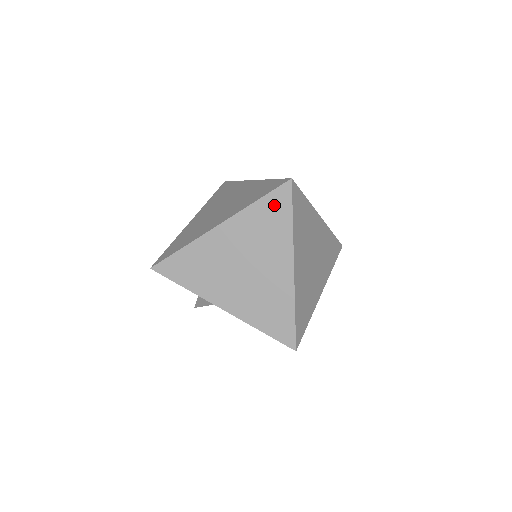
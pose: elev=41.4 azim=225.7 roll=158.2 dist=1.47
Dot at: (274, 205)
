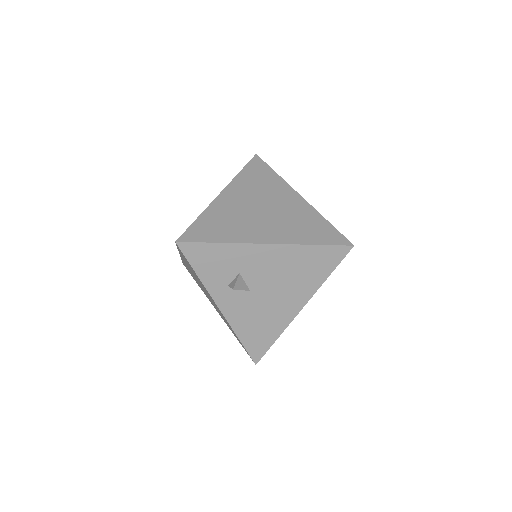
Dot at: (255, 169)
